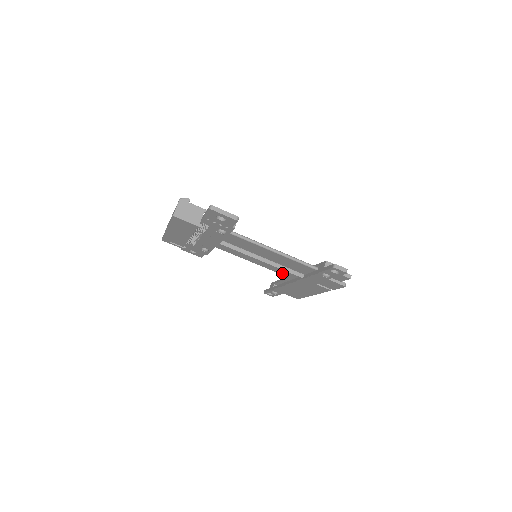
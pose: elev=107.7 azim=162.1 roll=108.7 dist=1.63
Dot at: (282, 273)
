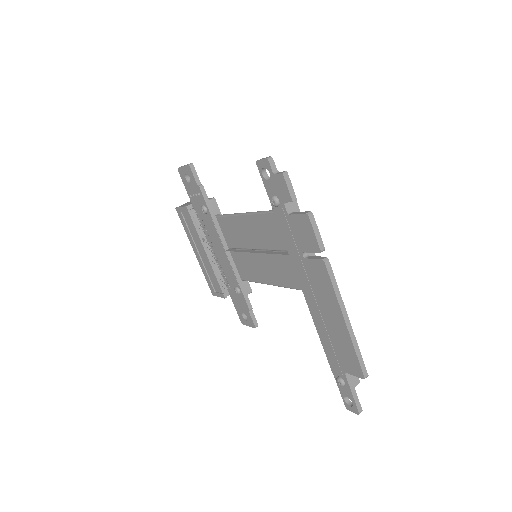
Dot at: (292, 283)
